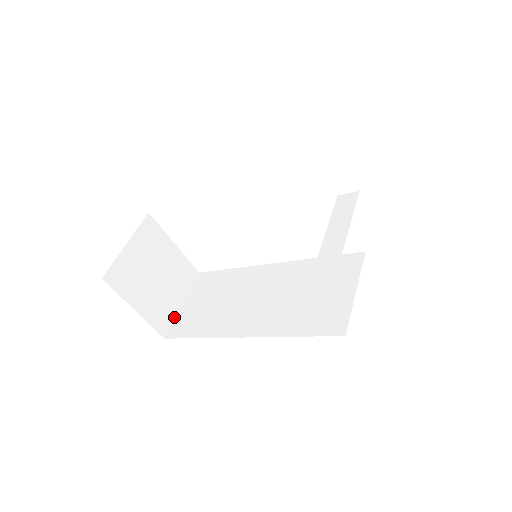
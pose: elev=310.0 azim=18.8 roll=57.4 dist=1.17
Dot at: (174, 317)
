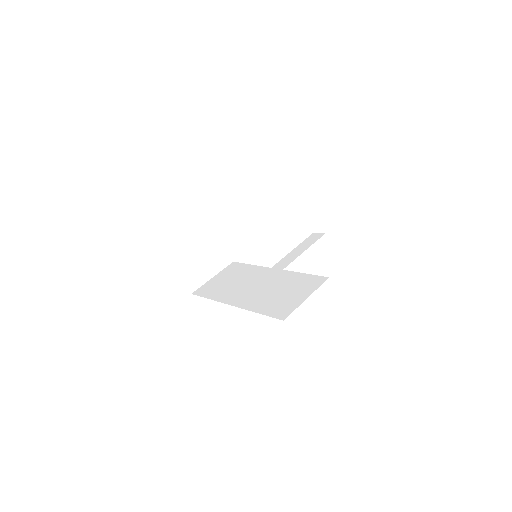
Dot at: (204, 283)
